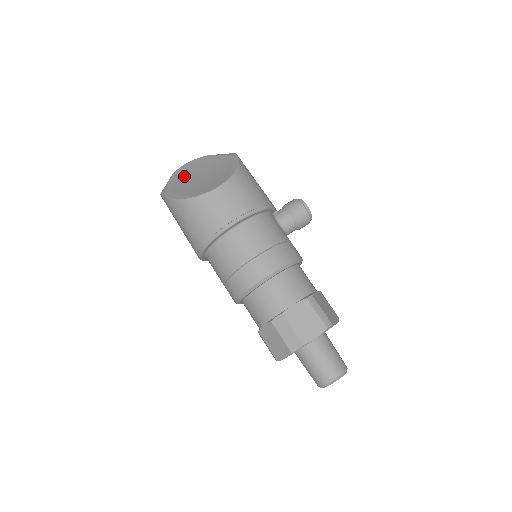
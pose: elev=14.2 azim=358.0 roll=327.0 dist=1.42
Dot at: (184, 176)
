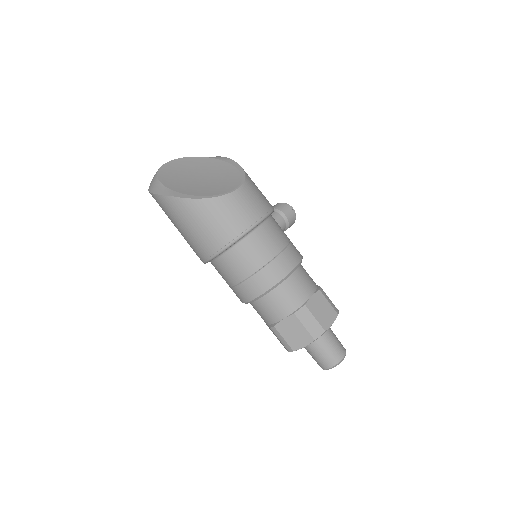
Dot at: (175, 176)
